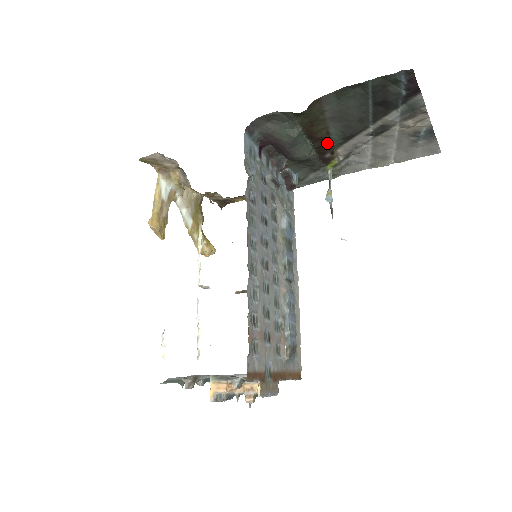
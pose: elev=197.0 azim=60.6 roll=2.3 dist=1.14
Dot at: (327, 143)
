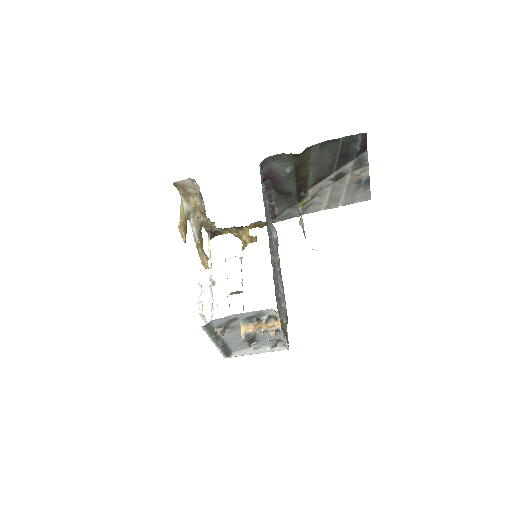
Dot at: (305, 183)
